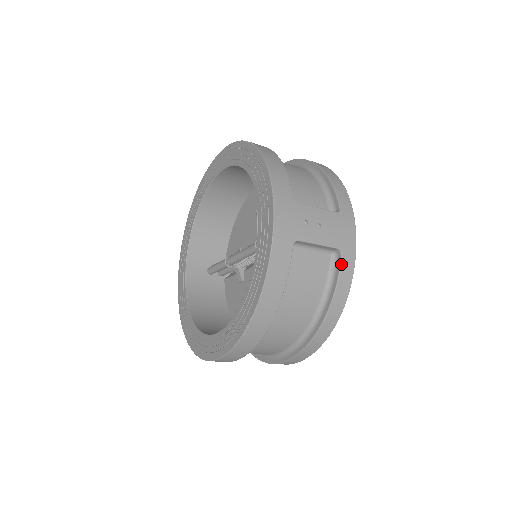
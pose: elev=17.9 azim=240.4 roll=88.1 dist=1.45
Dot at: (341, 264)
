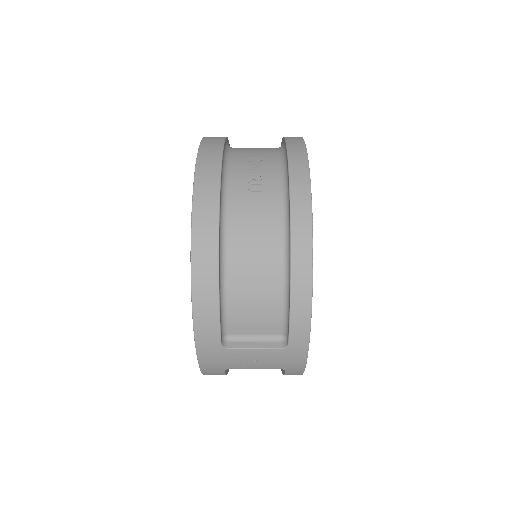
Dot at: (285, 373)
